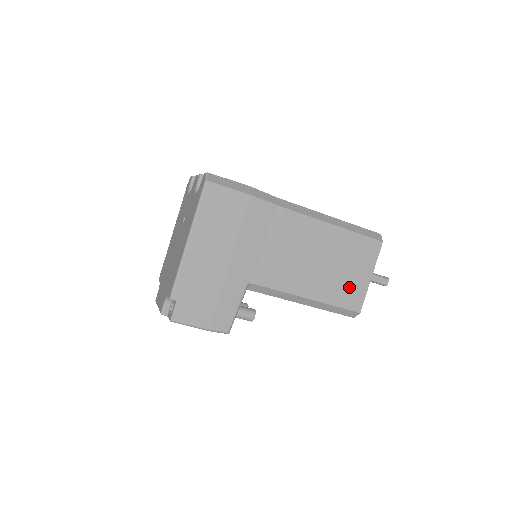
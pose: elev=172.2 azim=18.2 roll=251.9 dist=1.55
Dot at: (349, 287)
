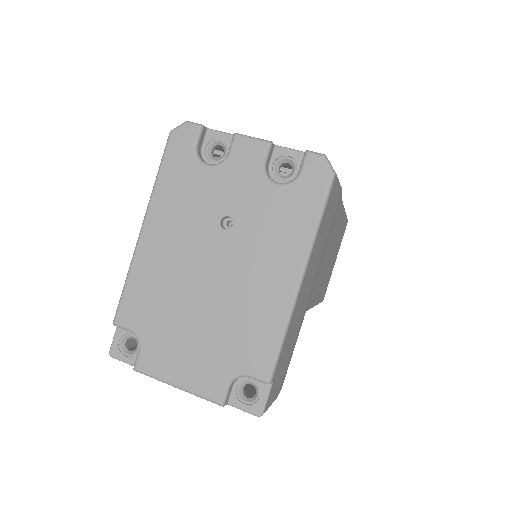
Dot at: (328, 278)
